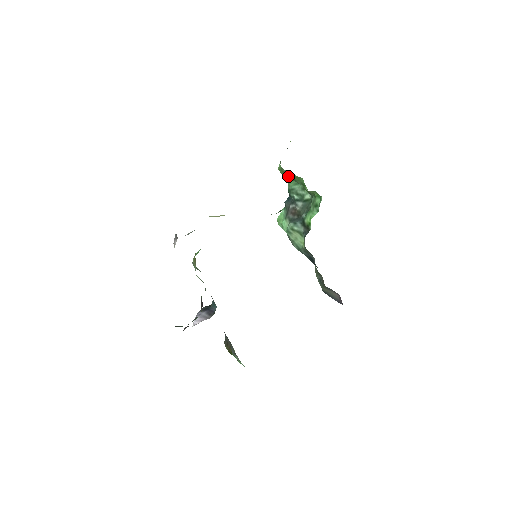
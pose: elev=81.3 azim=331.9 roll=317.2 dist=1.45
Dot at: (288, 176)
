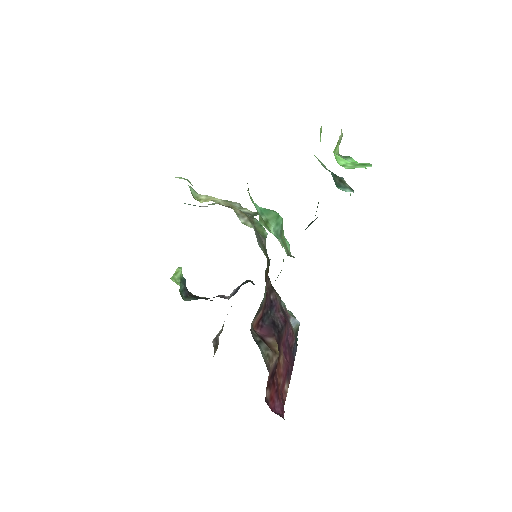
Dot at: occluded
